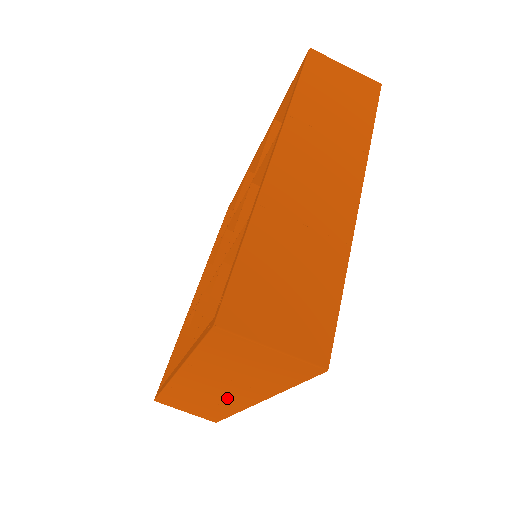
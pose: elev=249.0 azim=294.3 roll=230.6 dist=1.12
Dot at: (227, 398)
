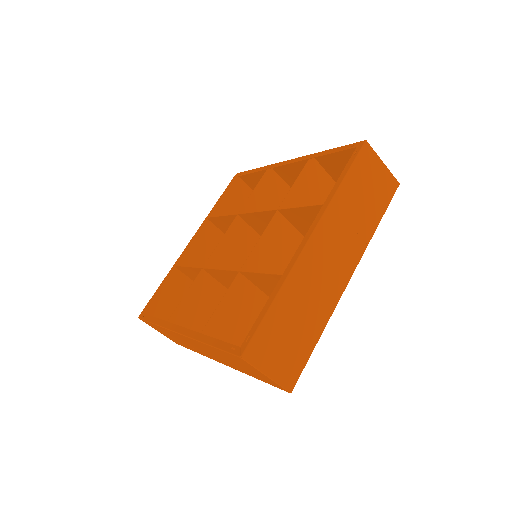
Dot at: (204, 353)
